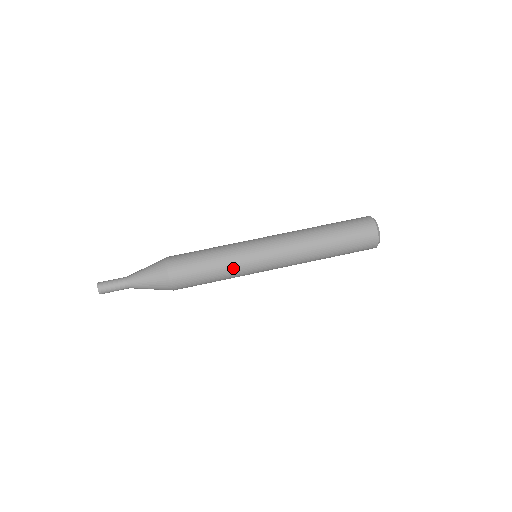
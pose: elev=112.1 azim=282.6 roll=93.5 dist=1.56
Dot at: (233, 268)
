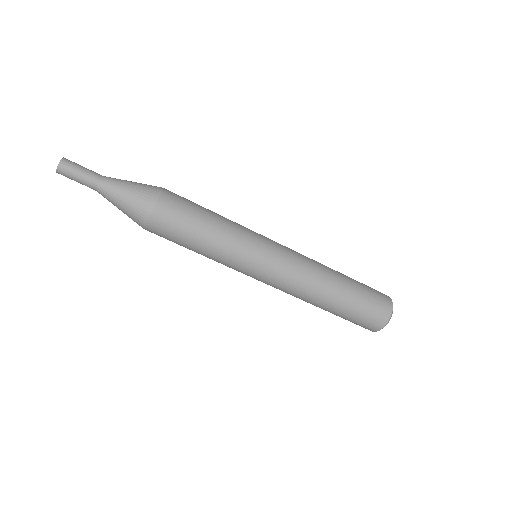
Dot at: (220, 262)
